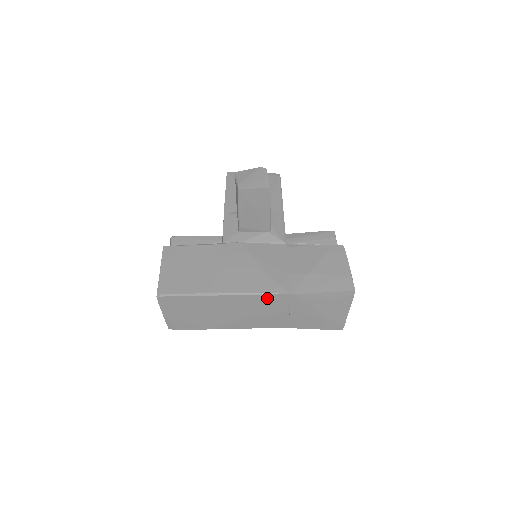
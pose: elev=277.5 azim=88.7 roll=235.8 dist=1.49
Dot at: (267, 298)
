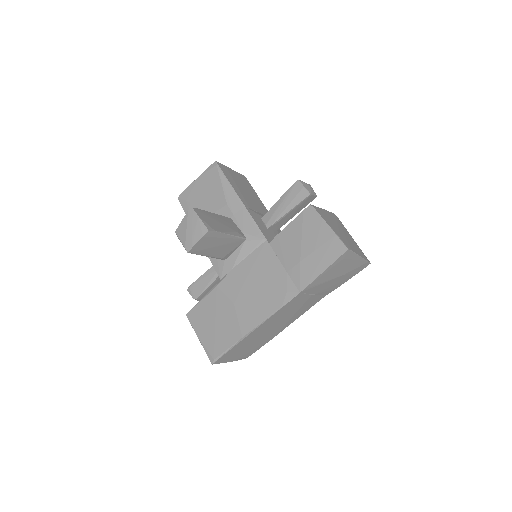
Dot at: (286, 307)
